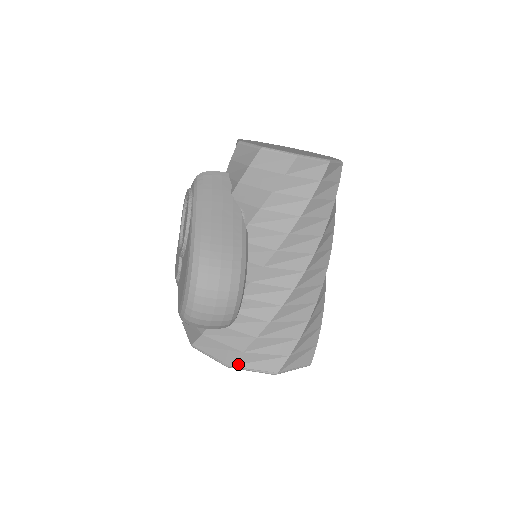
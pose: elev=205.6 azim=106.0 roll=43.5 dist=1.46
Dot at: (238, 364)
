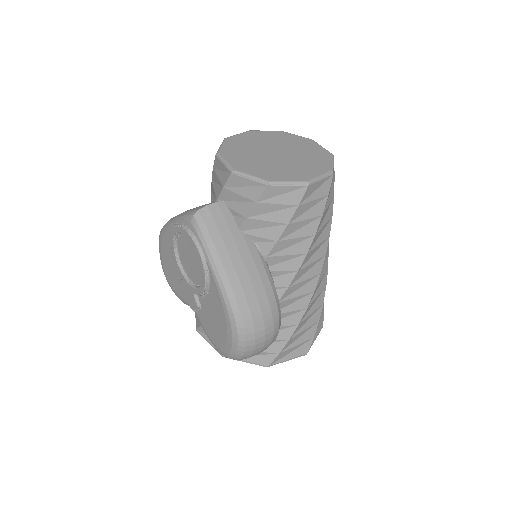
Dot at: (275, 362)
